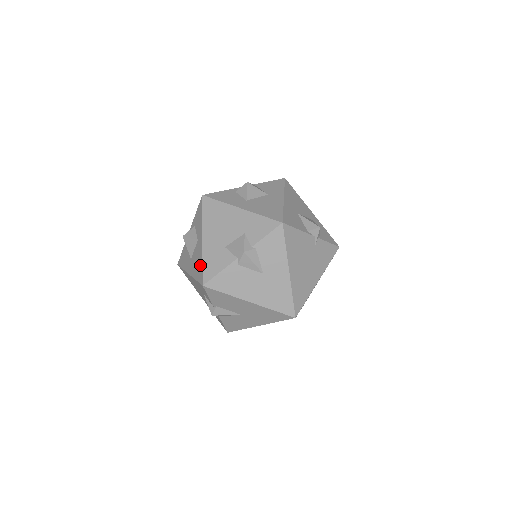
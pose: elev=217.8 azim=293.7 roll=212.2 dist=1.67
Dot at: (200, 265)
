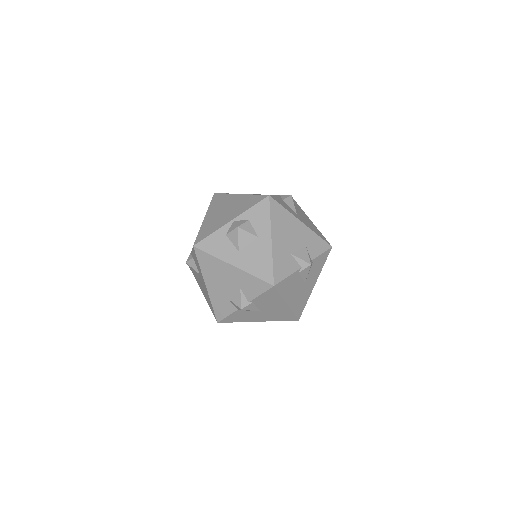
Dot at: (267, 264)
